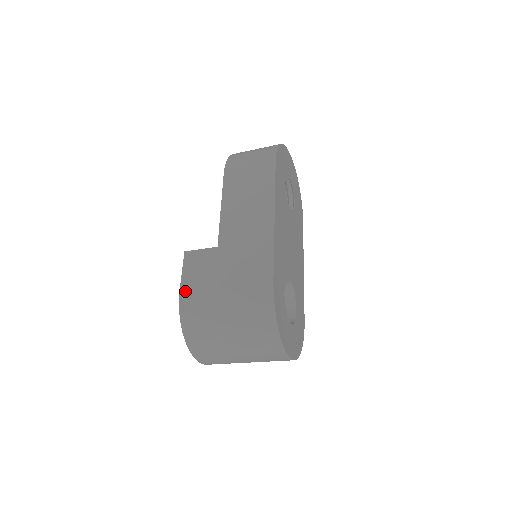
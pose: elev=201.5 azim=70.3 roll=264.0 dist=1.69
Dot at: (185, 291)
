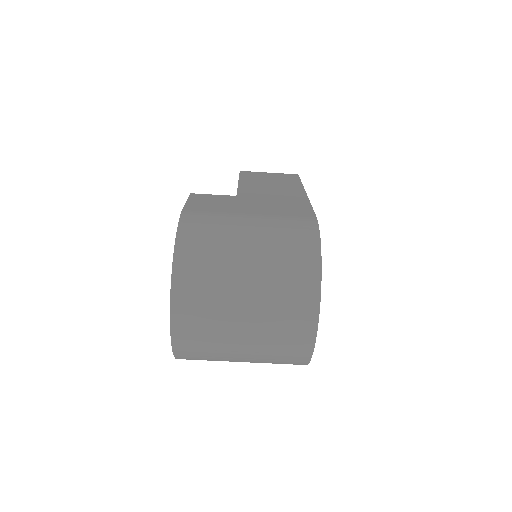
Dot at: (191, 209)
